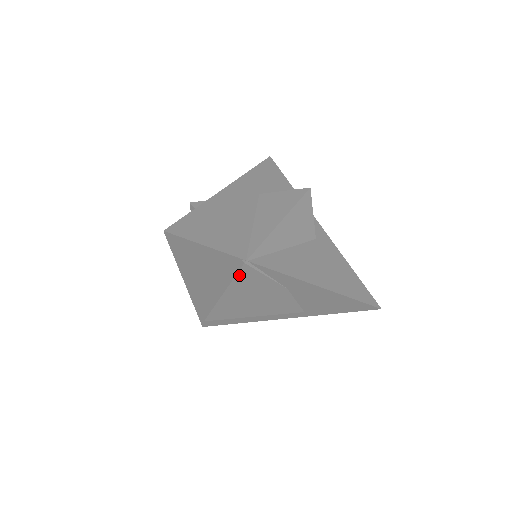
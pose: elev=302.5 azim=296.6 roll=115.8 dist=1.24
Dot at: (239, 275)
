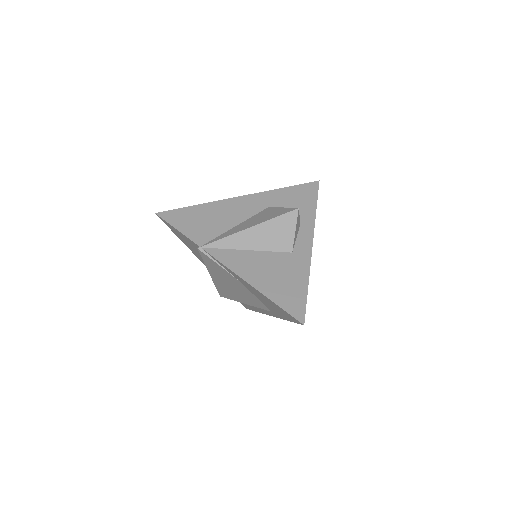
Dot at: (204, 258)
